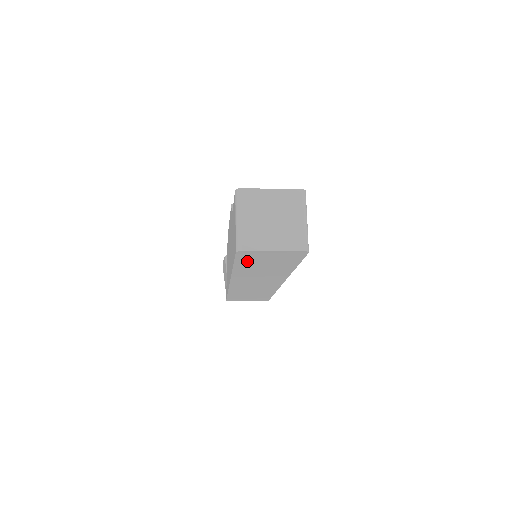
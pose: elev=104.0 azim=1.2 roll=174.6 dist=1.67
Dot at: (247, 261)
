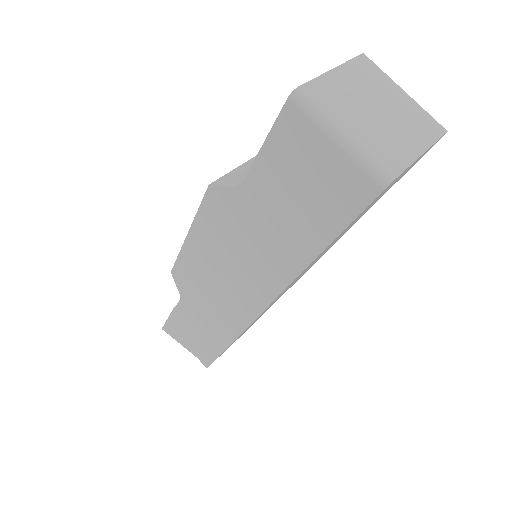
Dot at: occluded
